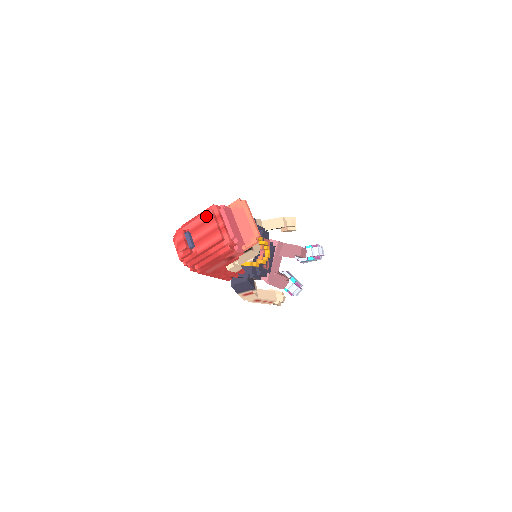
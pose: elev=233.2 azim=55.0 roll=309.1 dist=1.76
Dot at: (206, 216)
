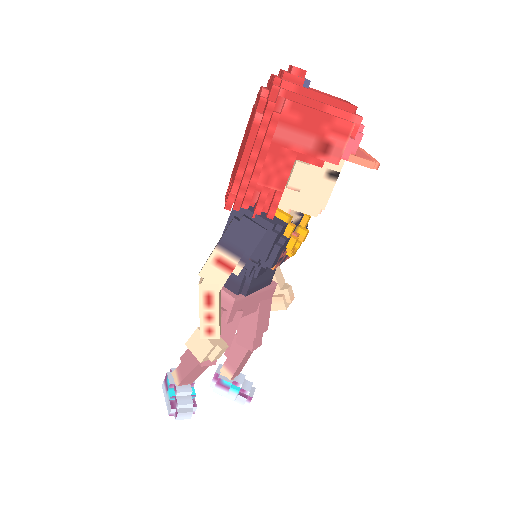
Dot at: occluded
